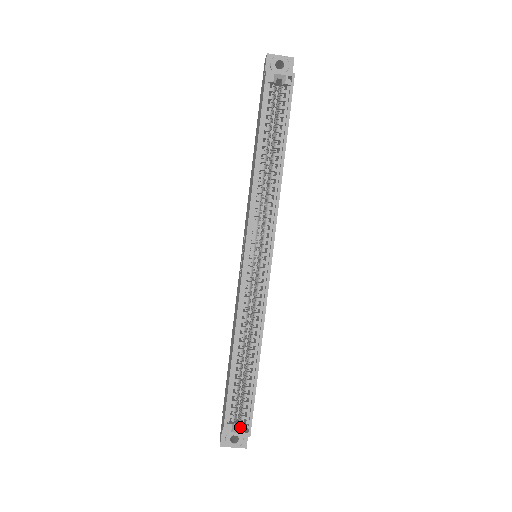
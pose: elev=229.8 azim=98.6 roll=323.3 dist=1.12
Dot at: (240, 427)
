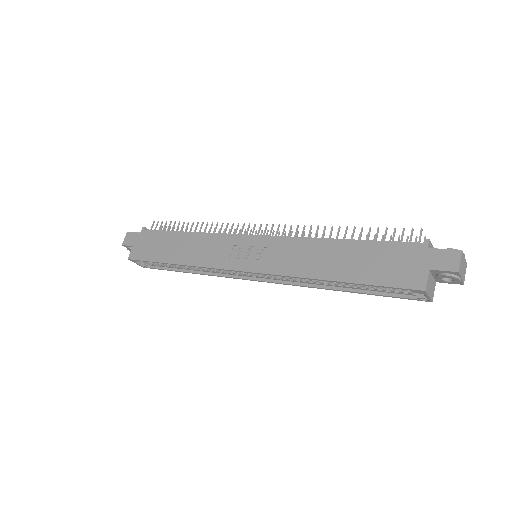
Dot at: (142, 263)
